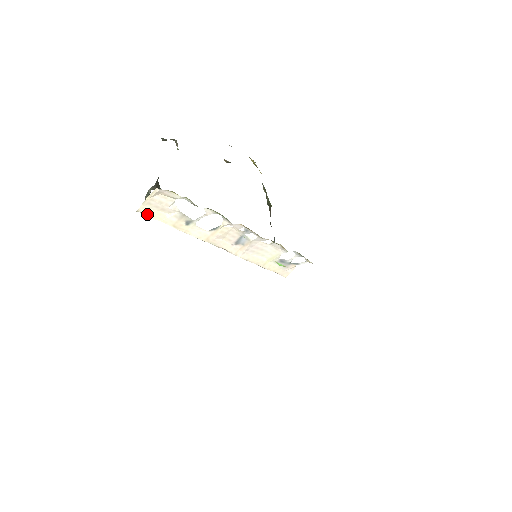
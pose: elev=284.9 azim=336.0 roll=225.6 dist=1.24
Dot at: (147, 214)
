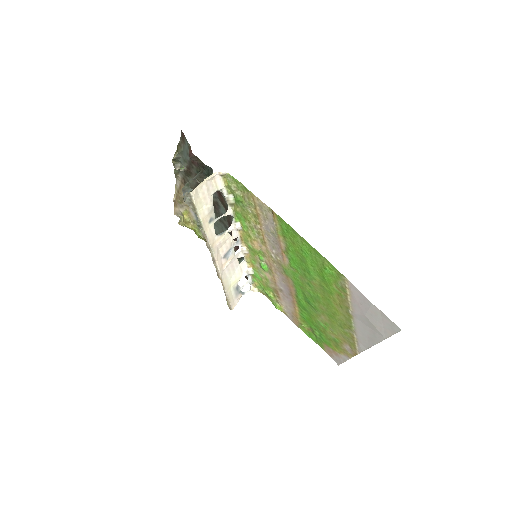
Dot at: (194, 199)
